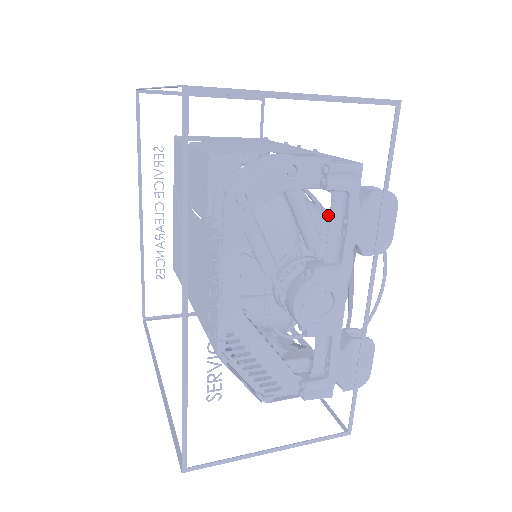
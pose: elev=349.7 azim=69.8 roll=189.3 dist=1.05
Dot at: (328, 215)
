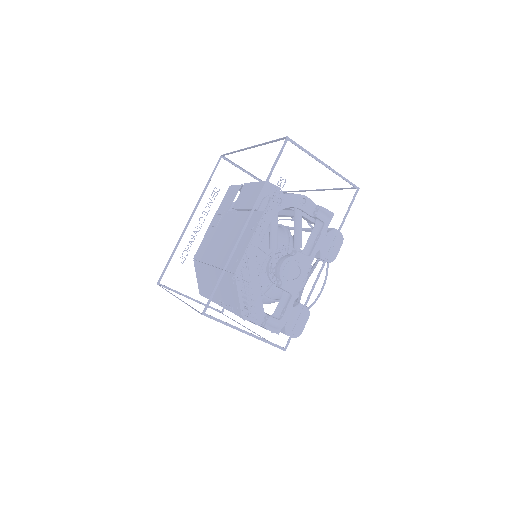
Dot at: occluded
